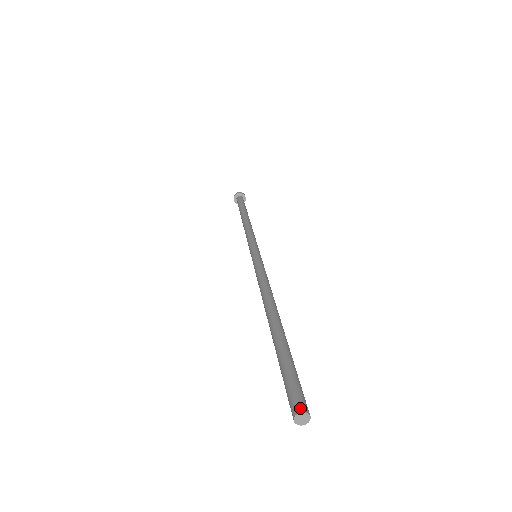
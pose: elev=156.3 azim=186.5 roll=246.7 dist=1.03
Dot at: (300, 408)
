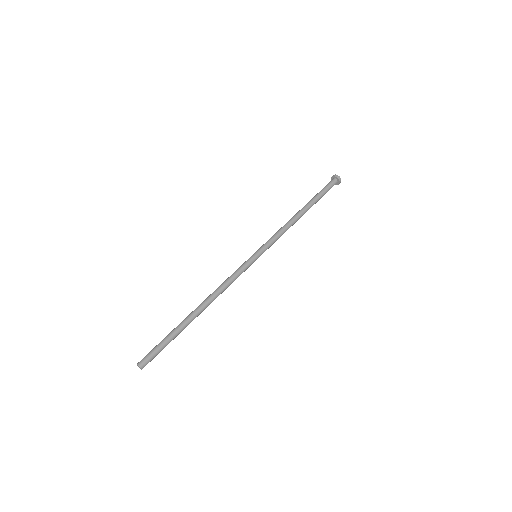
Dot at: (139, 363)
